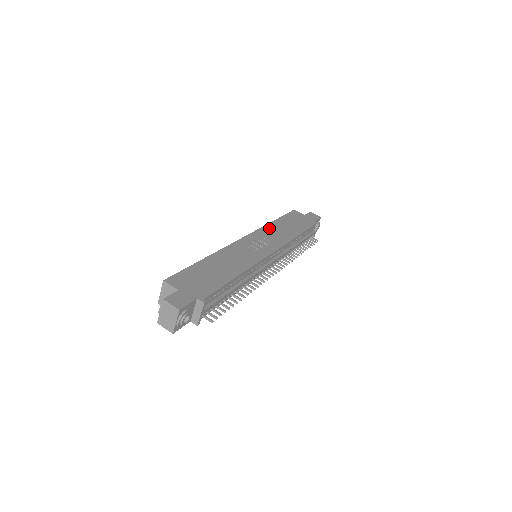
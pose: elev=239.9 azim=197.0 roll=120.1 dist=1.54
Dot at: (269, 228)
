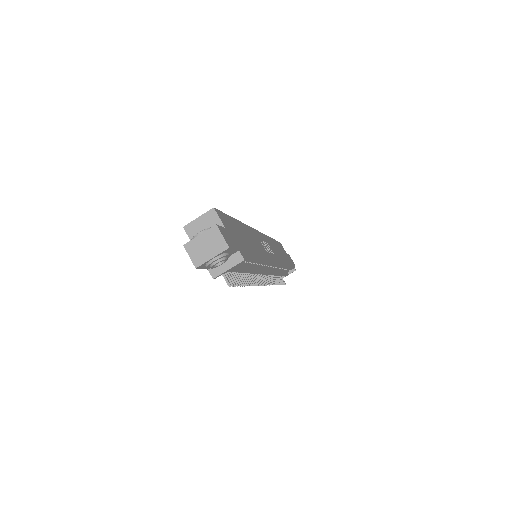
Dot at: (270, 241)
